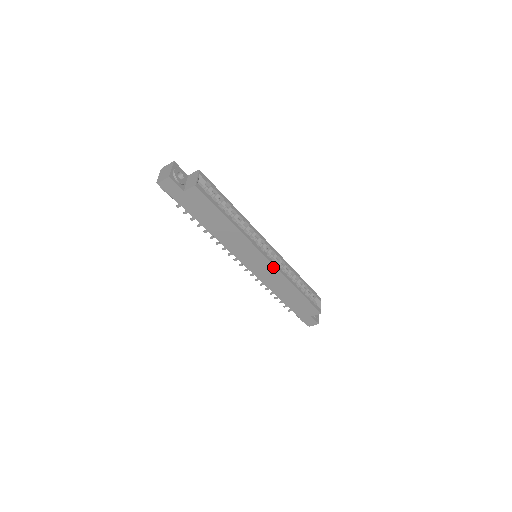
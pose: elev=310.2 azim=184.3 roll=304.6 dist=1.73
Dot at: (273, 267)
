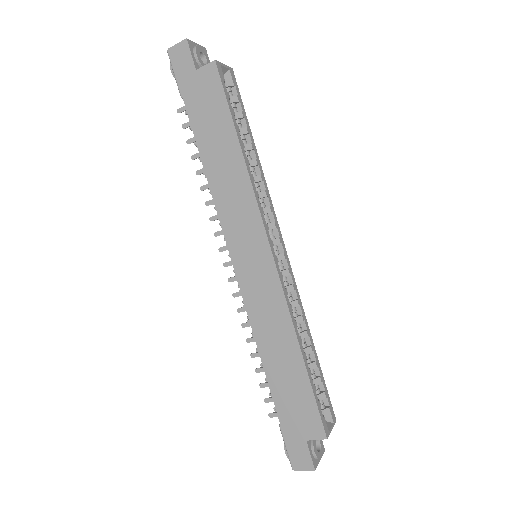
Dot at: (275, 276)
